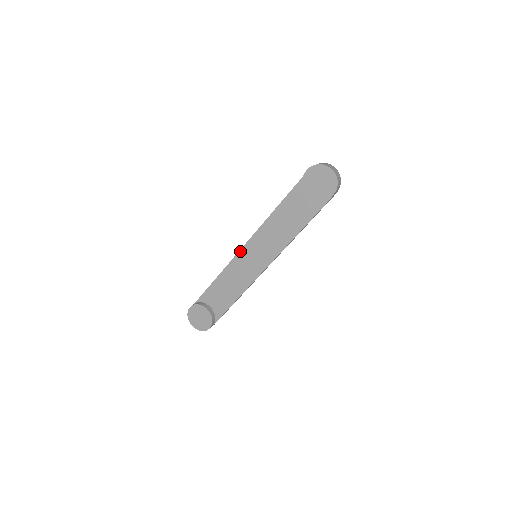
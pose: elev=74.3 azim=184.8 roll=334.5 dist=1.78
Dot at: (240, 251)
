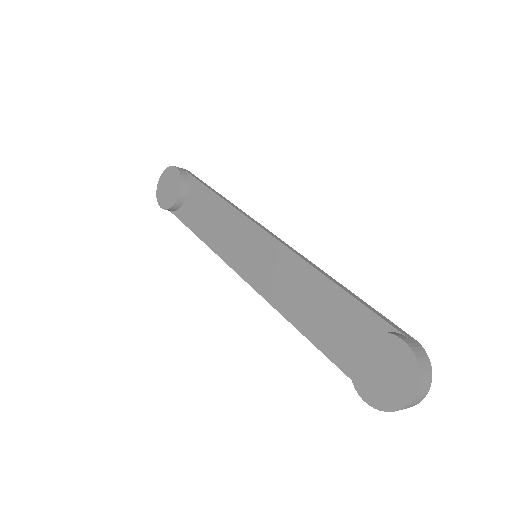
Dot at: (257, 226)
